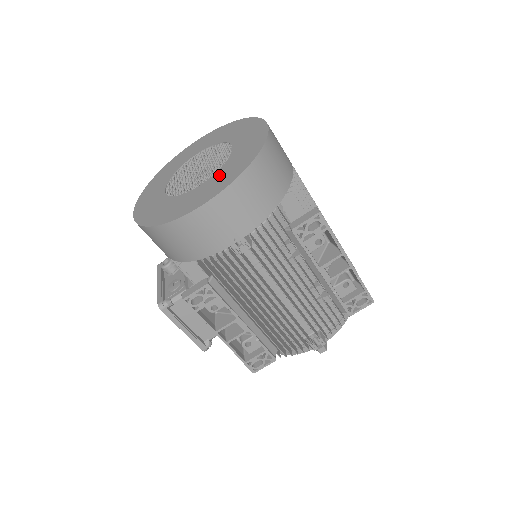
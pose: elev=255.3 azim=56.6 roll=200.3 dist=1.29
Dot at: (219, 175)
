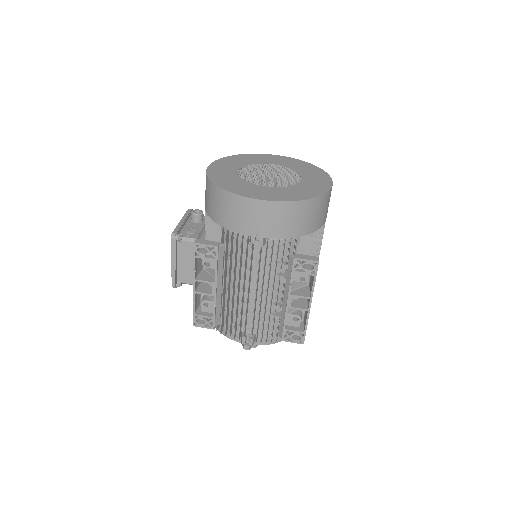
Dot at: (280, 190)
